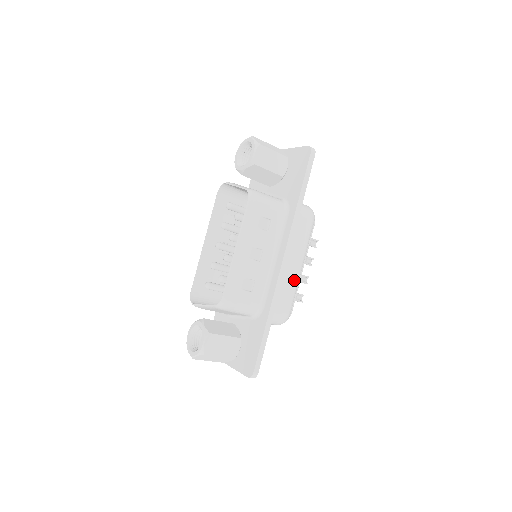
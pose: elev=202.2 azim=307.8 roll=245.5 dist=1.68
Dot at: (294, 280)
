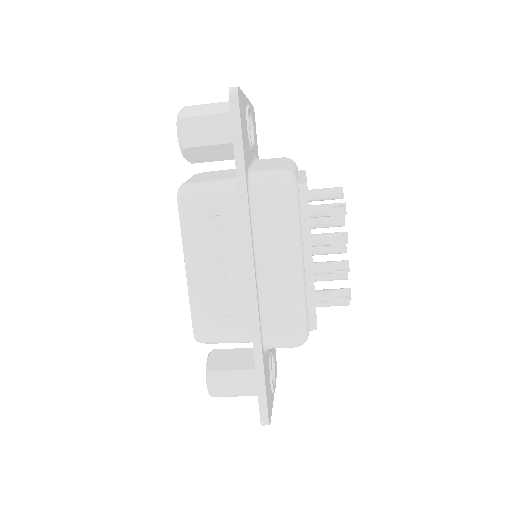
Dot at: (287, 285)
